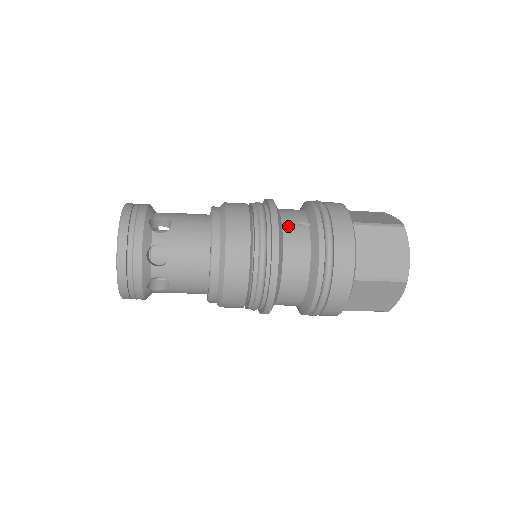
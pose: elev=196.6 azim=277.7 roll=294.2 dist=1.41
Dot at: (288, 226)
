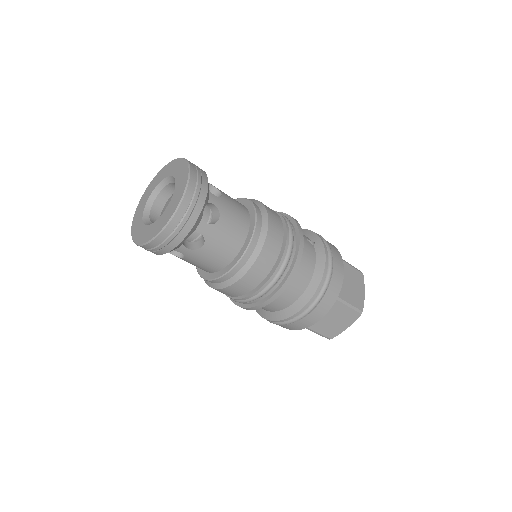
Dot at: occluded
